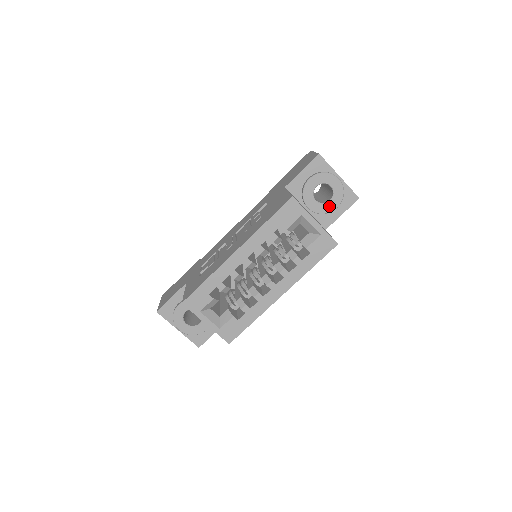
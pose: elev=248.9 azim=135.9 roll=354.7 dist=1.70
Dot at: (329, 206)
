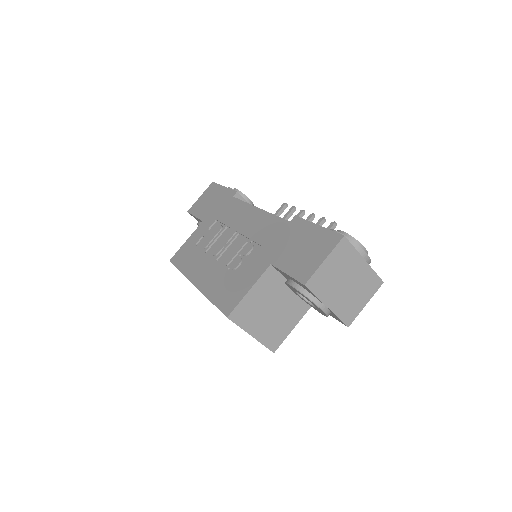
Dot at: (312, 306)
